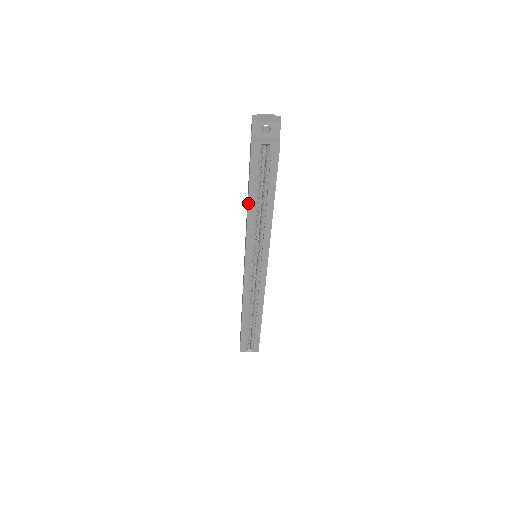
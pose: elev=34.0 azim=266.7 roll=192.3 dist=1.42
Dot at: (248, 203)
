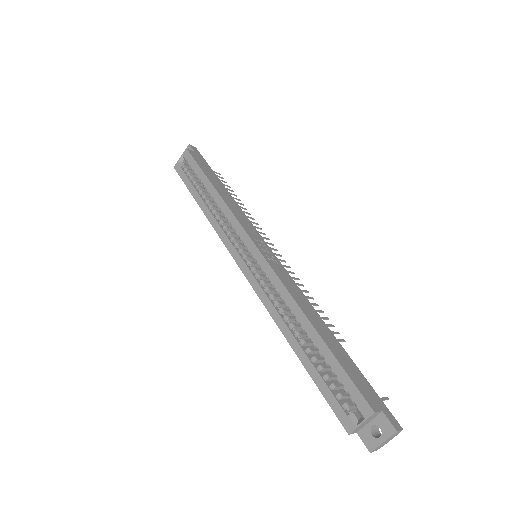
Dot at: occluded
